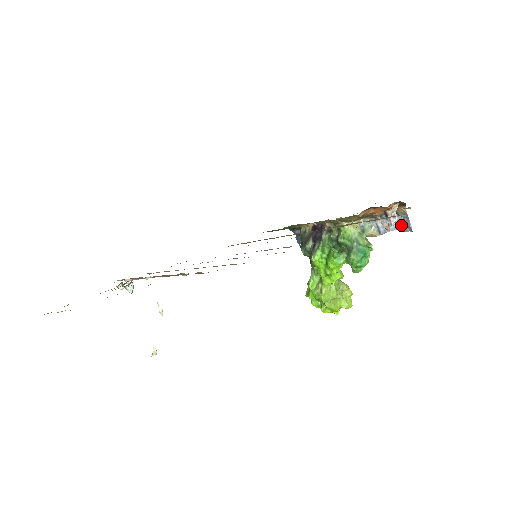
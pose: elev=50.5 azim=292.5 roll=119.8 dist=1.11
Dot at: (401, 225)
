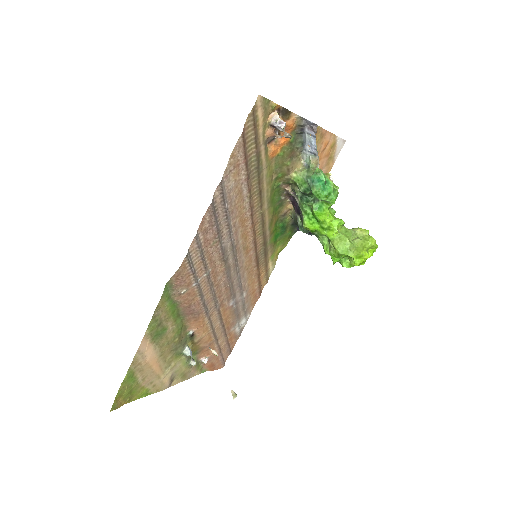
Dot at: (312, 131)
